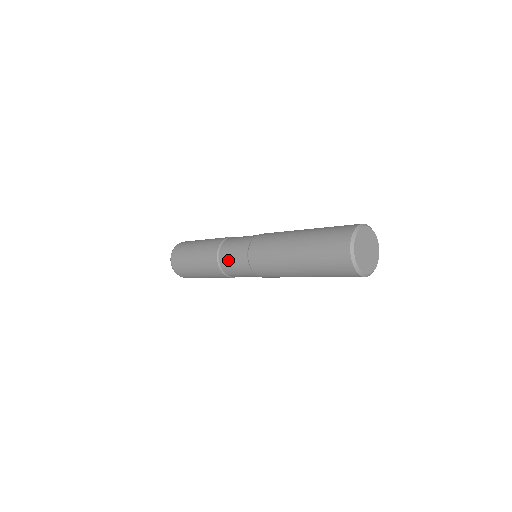
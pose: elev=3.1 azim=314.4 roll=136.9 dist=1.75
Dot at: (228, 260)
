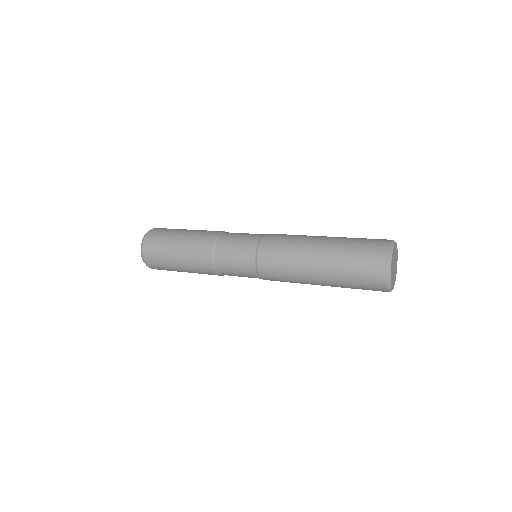
Dot at: (229, 268)
